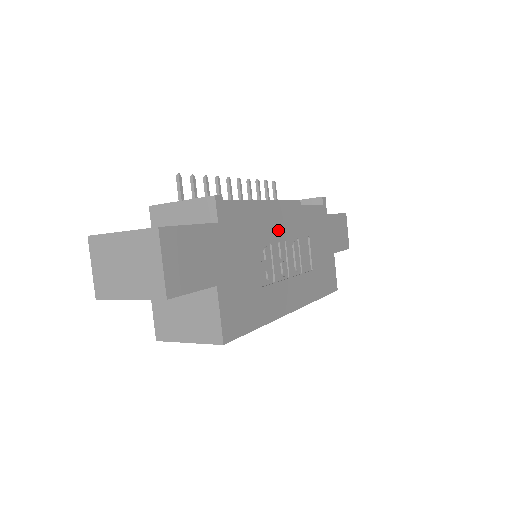
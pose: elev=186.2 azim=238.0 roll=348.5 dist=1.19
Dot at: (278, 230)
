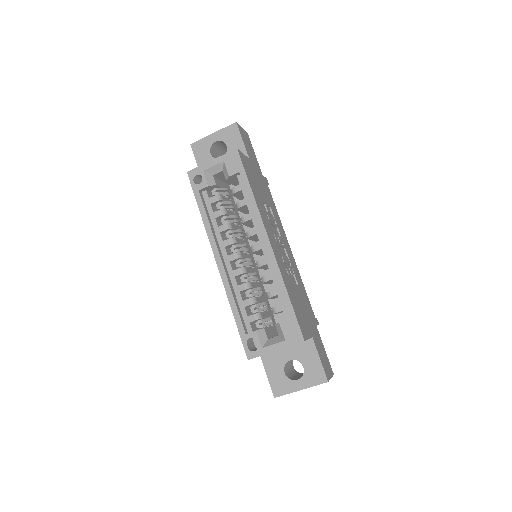
Dot at: (283, 237)
